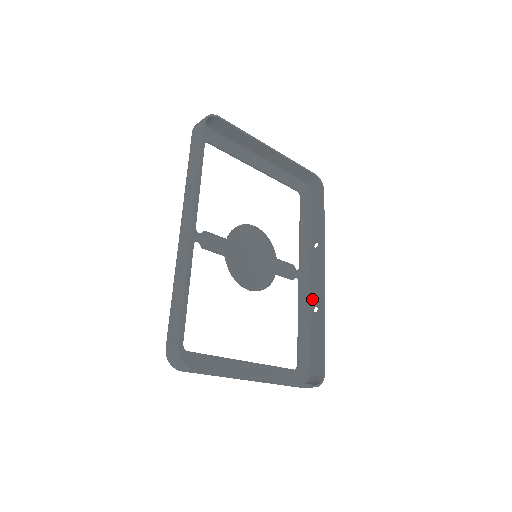
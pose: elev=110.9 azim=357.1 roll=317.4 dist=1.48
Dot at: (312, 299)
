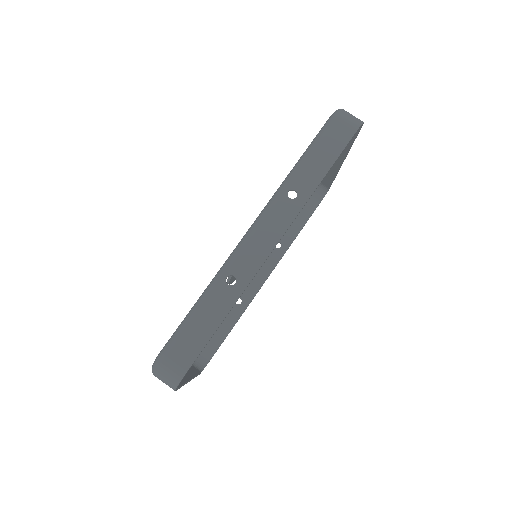
Dot at: occluded
